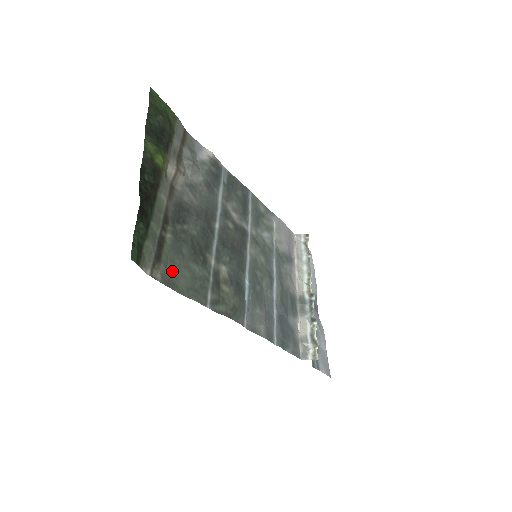
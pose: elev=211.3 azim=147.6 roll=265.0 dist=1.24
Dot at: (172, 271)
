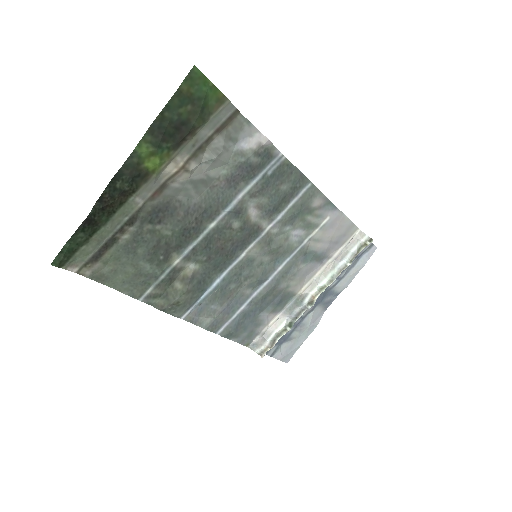
Dot at: (112, 267)
